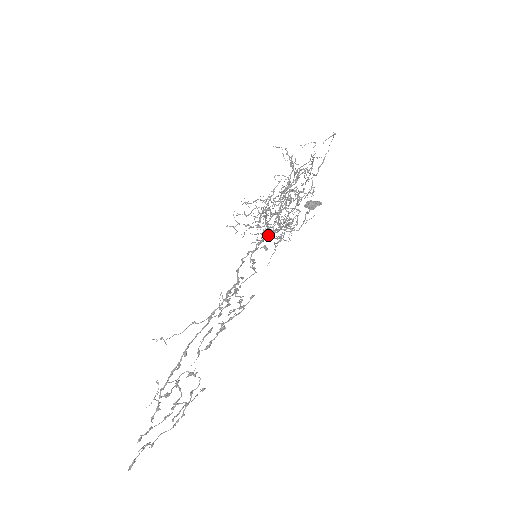
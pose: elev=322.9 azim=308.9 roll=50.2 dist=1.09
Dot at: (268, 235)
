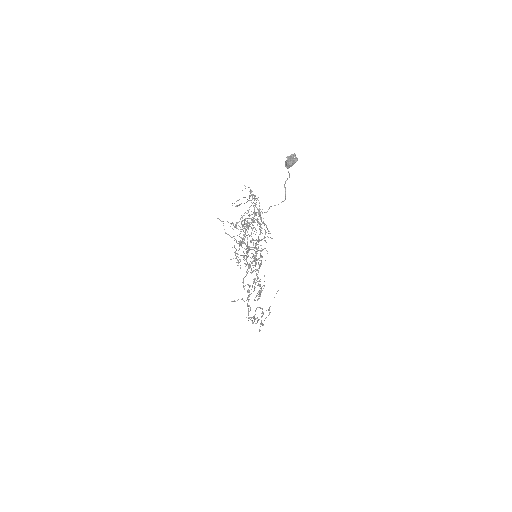
Dot at: (249, 265)
